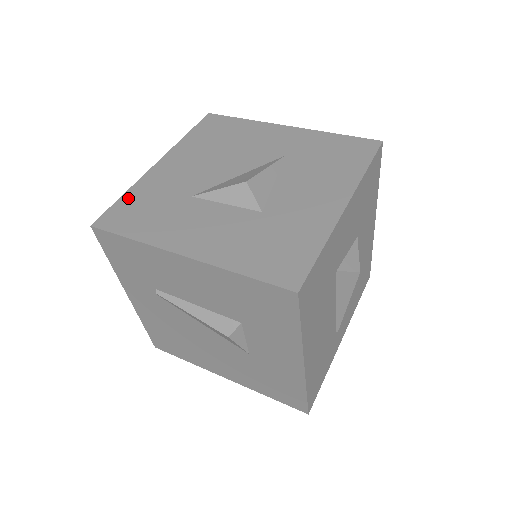
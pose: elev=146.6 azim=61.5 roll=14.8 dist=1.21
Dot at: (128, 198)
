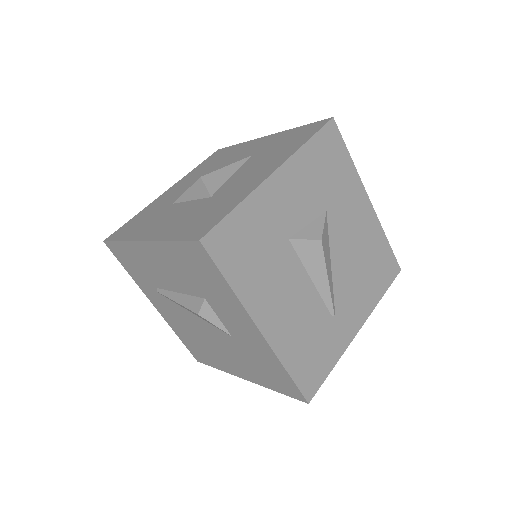
Dot at: (134, 218)
